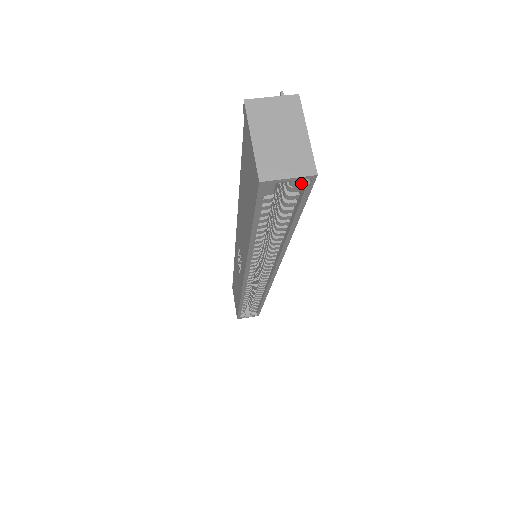
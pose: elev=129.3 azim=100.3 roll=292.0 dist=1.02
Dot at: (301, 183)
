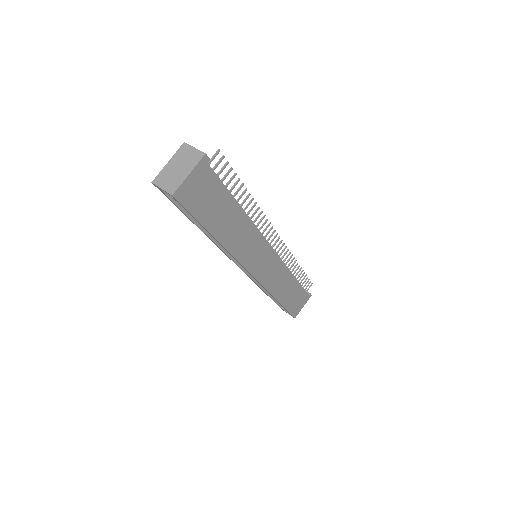
Dot at: (171, 196)
